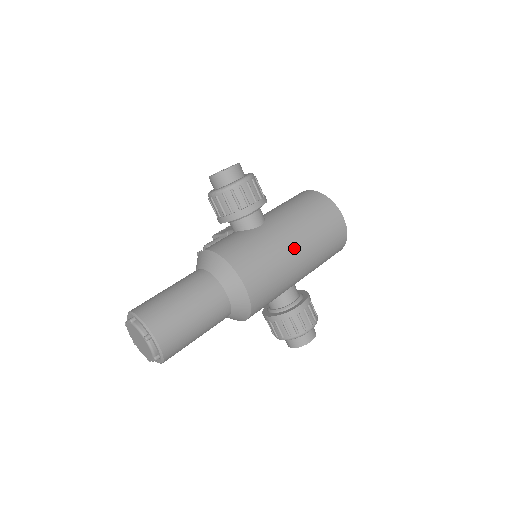
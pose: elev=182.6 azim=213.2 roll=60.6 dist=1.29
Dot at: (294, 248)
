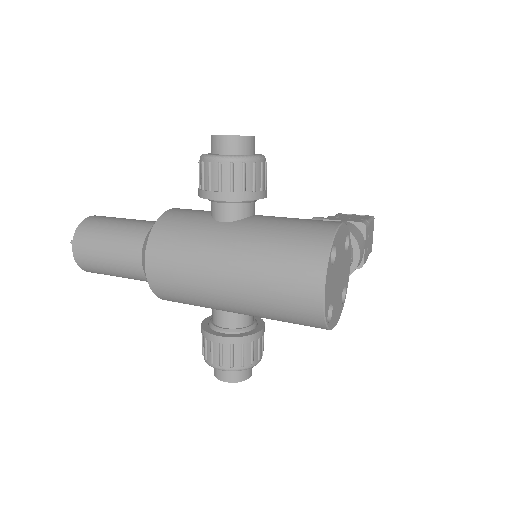
Dot at: (222, 271)
